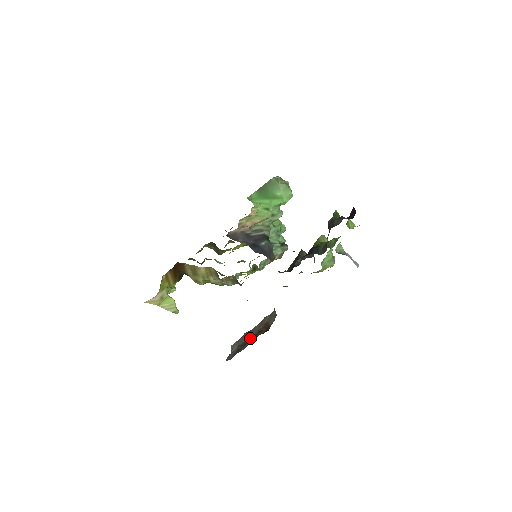
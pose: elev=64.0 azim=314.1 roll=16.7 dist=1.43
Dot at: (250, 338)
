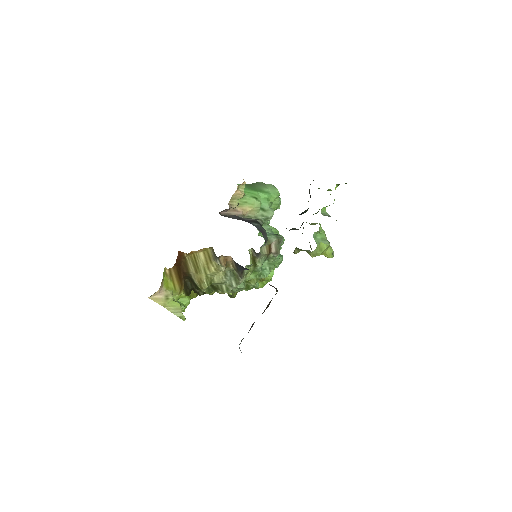
Dot at: occluded
